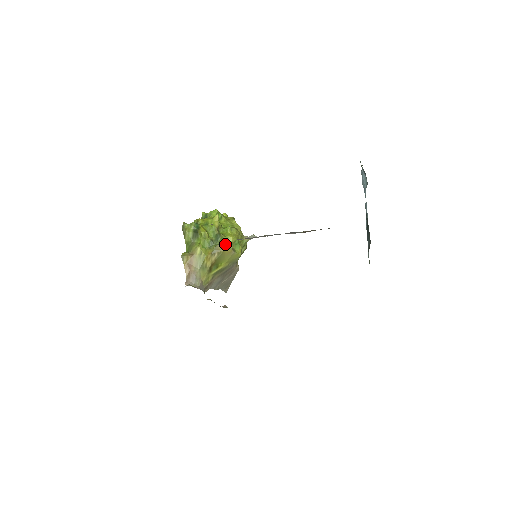
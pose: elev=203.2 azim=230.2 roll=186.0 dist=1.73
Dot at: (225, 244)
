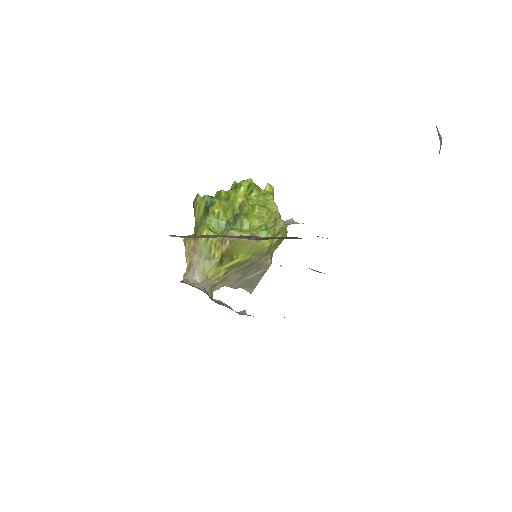
Dot at: (245, 229)
